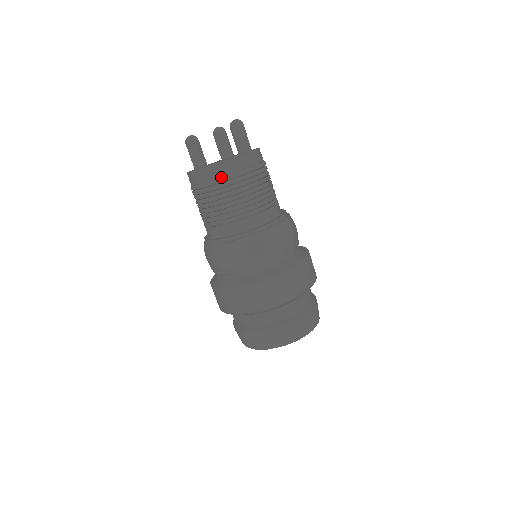
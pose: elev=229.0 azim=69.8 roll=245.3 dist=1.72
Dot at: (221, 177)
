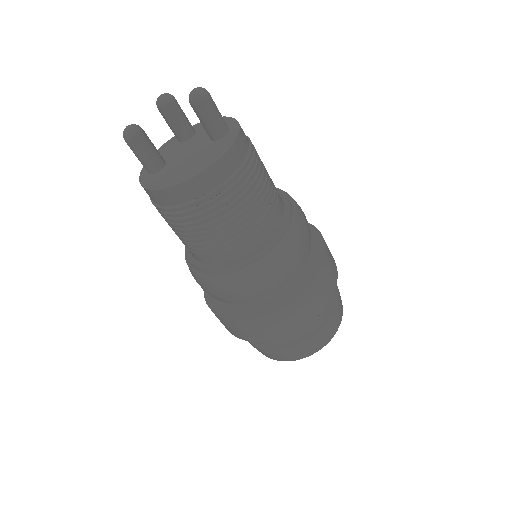
Dot at: (204, 194)
